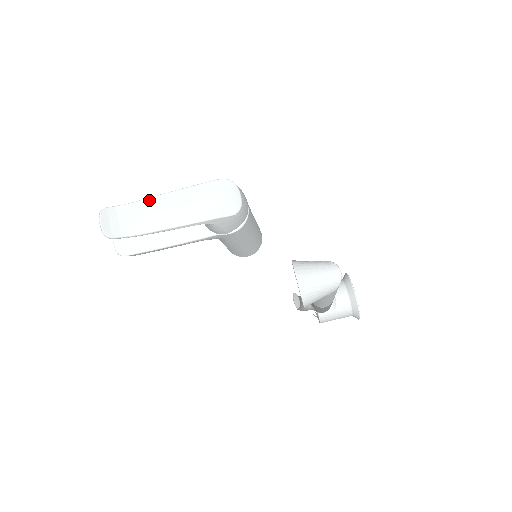
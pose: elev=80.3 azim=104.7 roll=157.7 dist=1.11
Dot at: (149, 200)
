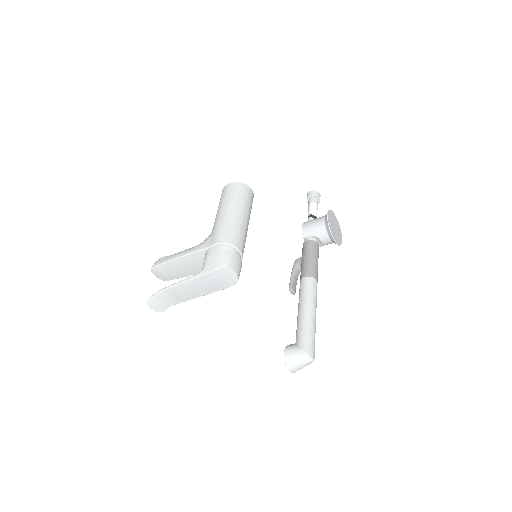
Dot at: (173, 288)
